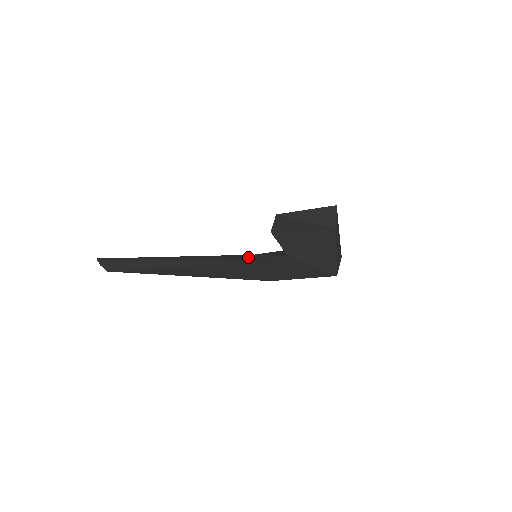
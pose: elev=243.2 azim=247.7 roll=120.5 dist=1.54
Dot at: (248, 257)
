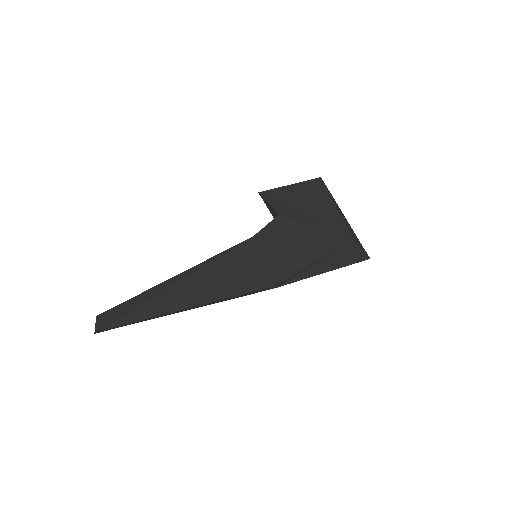
Dot at: occluded
